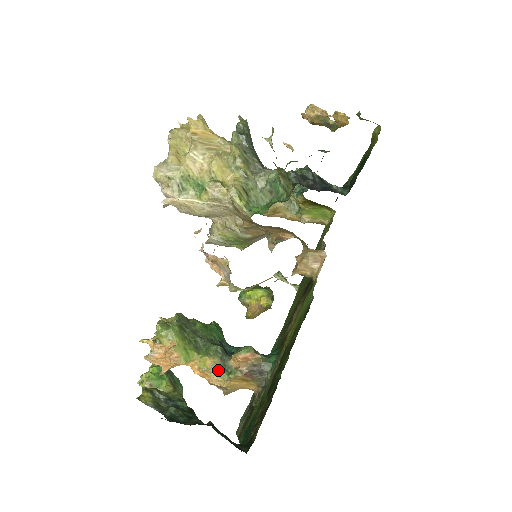
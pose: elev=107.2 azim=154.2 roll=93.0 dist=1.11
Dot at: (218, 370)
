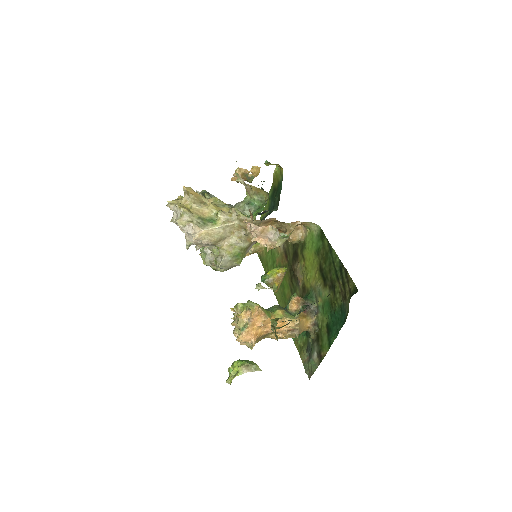
Dot at: (288, 315)
